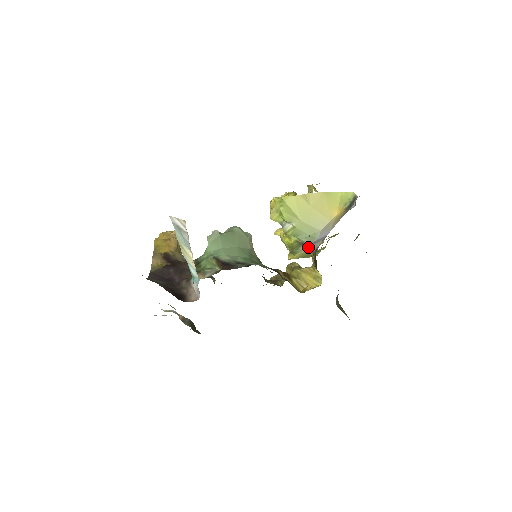
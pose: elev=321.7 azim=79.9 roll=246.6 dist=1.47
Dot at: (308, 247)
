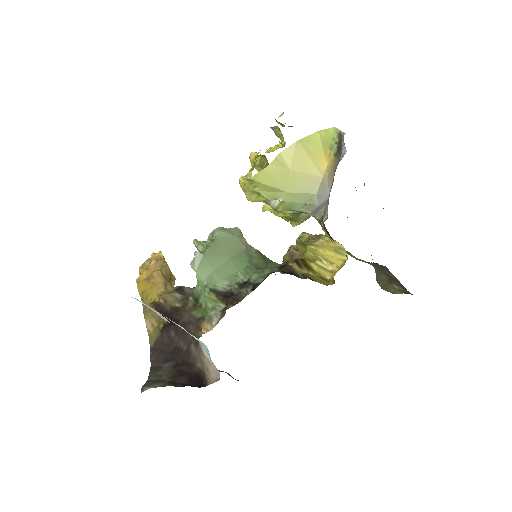
Dot at: occluded
